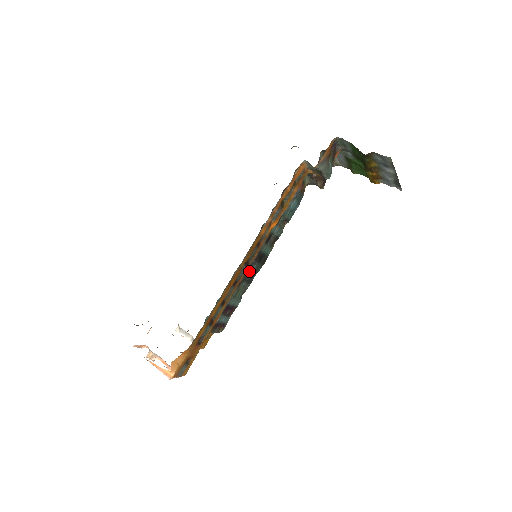
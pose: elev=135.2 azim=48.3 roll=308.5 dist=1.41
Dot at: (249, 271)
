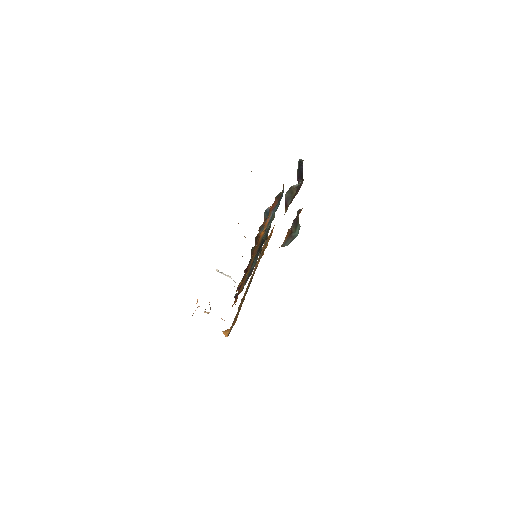
Dot at: (255, 258)
